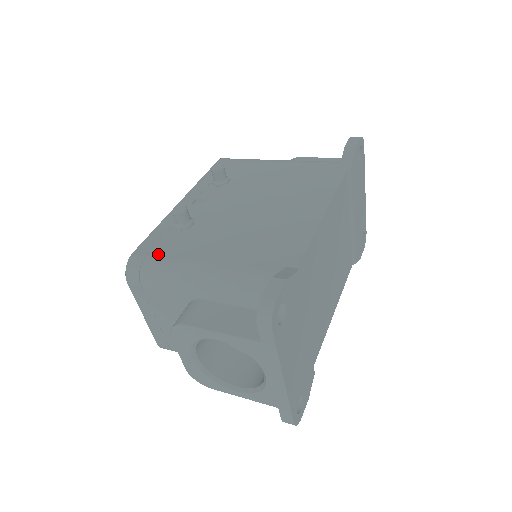
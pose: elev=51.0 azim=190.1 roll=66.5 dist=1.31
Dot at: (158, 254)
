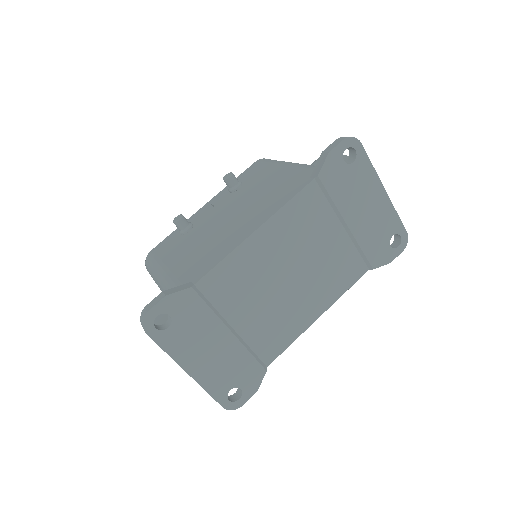
Dot at: (157, 254)
